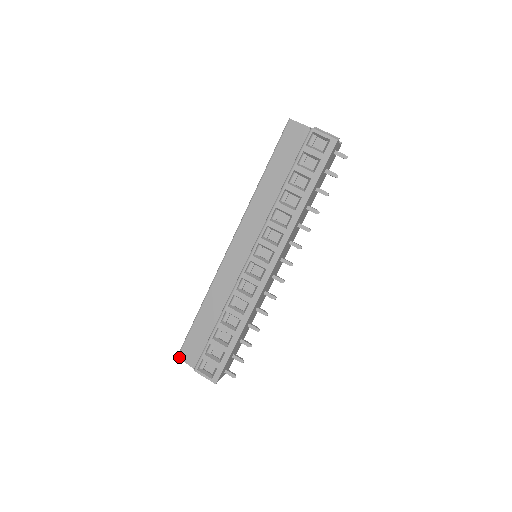
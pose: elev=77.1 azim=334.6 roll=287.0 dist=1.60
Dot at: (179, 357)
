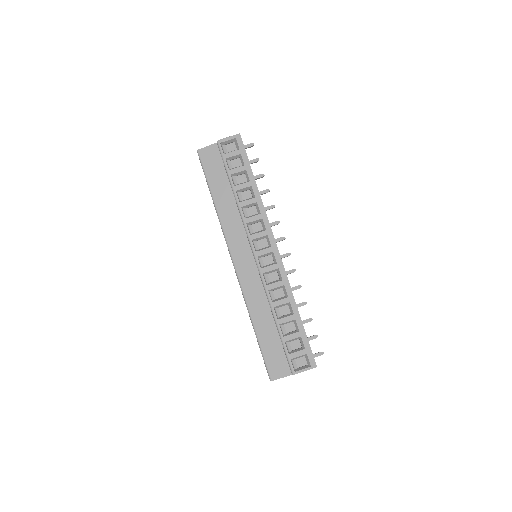
Dot at: (272, 380)
